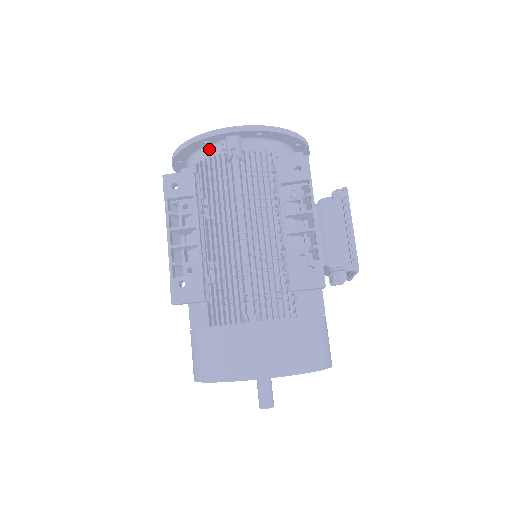
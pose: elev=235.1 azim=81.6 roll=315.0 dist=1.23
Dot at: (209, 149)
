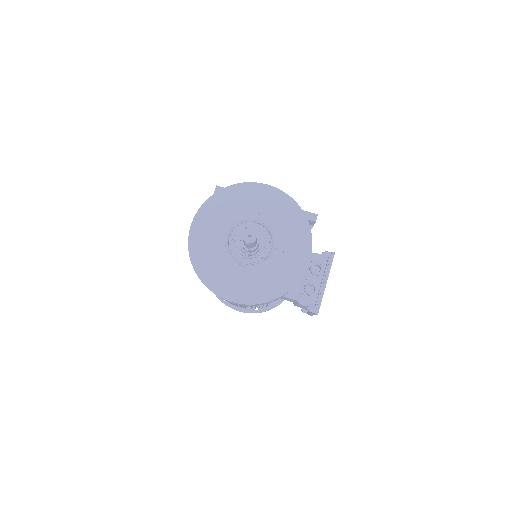
Dot at: occluded
